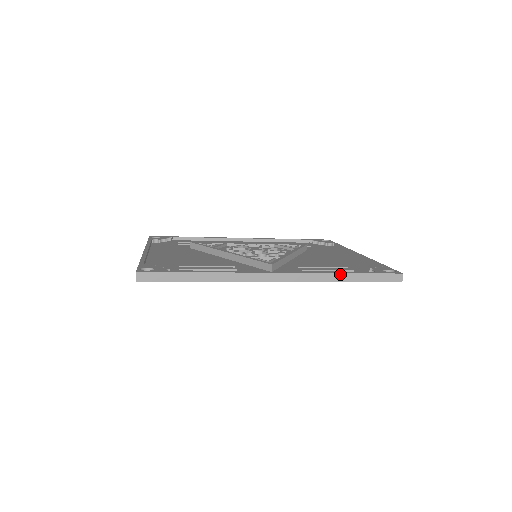
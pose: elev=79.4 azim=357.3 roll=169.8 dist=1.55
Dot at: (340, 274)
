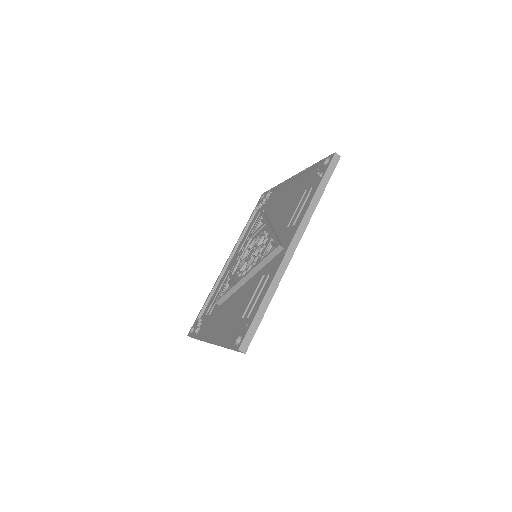
Dot at: (313, 198)
